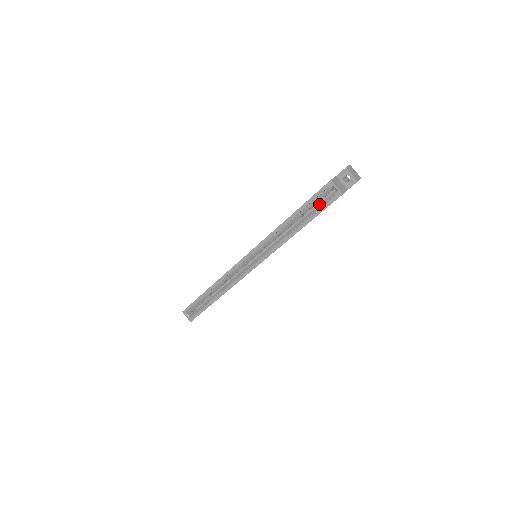
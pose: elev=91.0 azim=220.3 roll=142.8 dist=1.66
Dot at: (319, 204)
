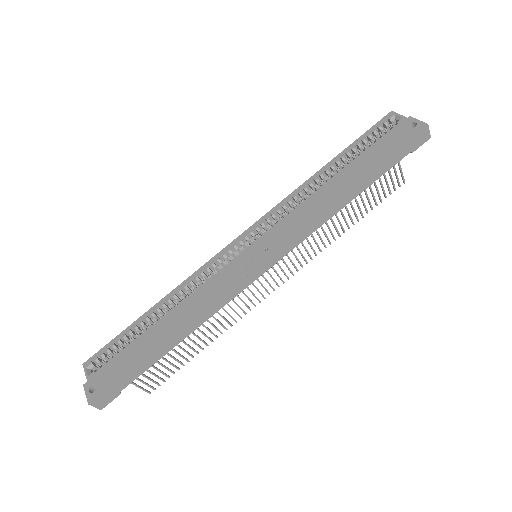
Dot at: occluded
